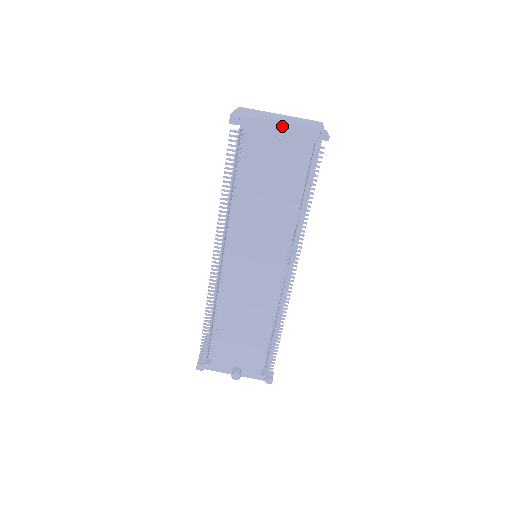
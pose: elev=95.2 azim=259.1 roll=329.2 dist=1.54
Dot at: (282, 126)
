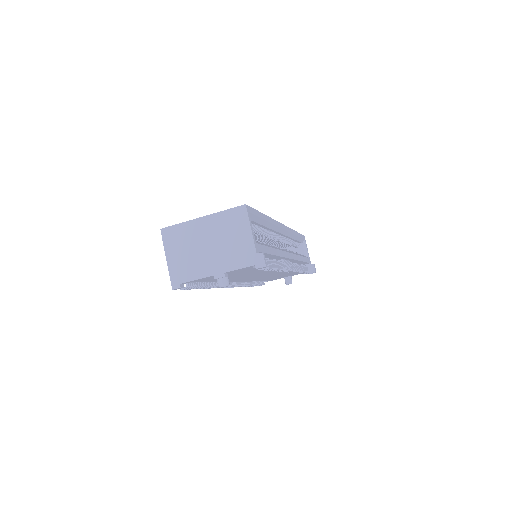
Dot at: (220, 278)
